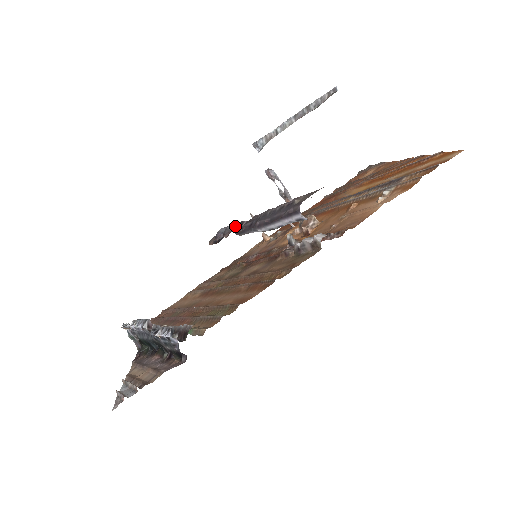
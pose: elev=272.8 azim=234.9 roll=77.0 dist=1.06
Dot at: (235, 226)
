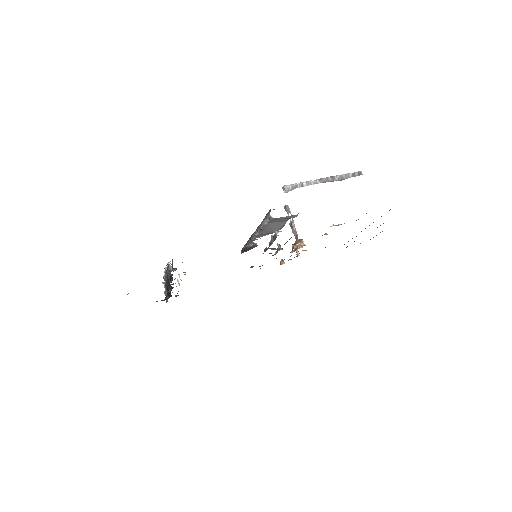
Dot at: (256, 239)
